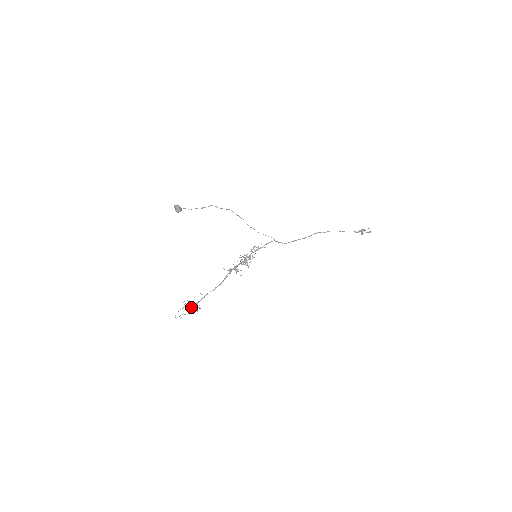
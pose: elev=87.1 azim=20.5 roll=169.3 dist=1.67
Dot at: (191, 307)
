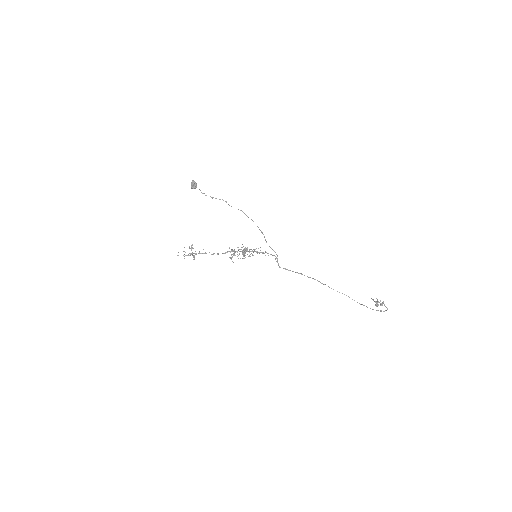
Dot at: (189, 253)
